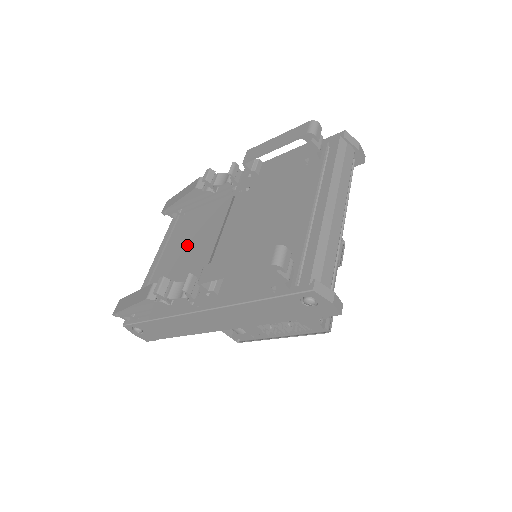
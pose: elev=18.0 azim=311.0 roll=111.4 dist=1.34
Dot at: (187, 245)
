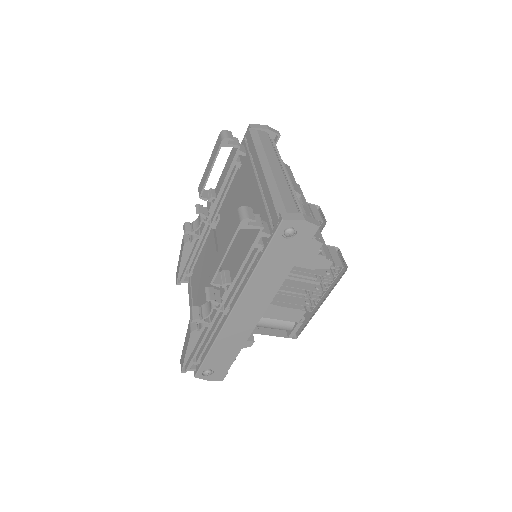
Dot at: (204, 286)
